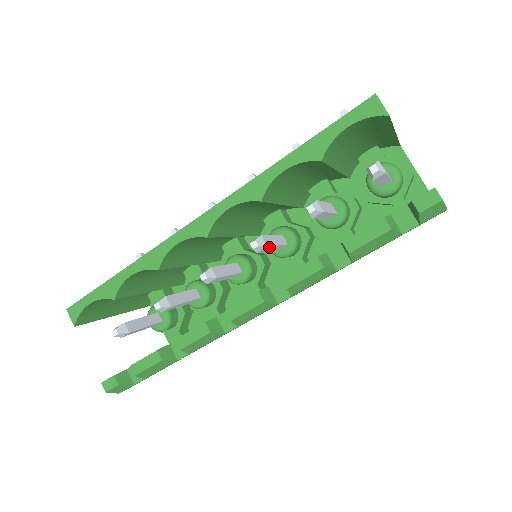
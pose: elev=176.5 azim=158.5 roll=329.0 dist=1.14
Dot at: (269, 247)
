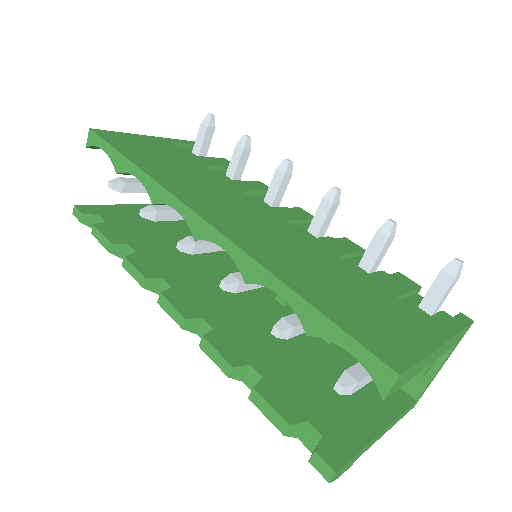
Dot at: (243, 289)
